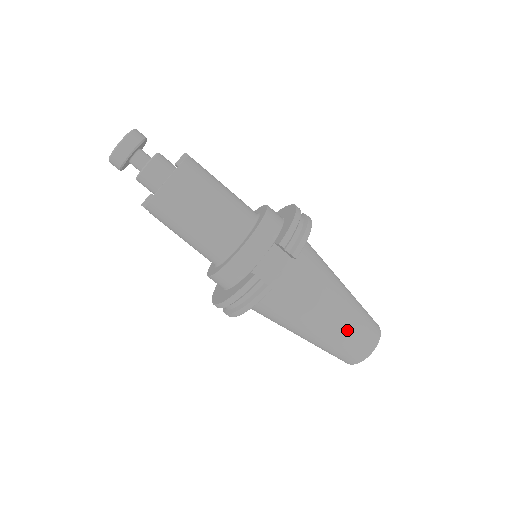
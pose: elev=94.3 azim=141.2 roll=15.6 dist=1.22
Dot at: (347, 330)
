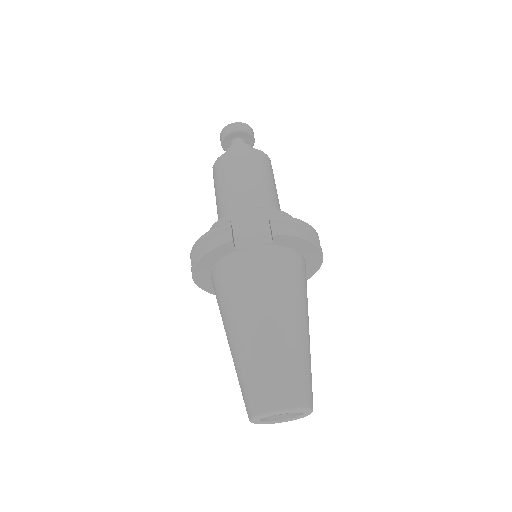
Dot at: (271, 357)
